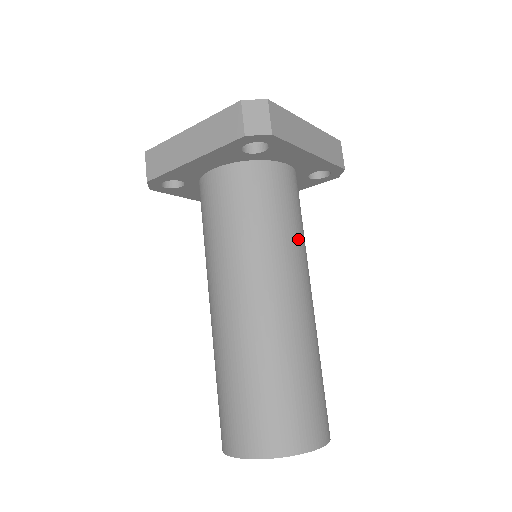
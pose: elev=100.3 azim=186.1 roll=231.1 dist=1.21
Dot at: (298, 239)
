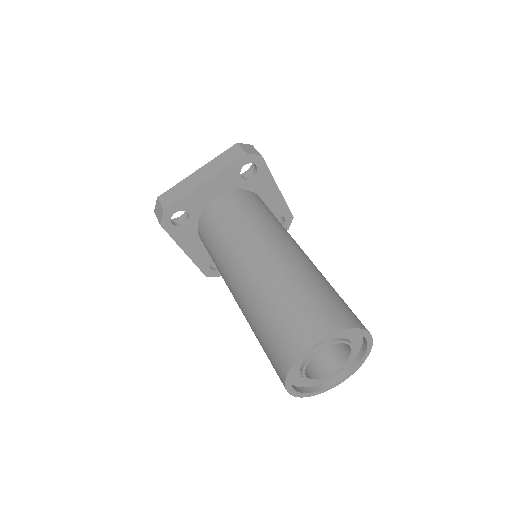
Dot at: occluded
